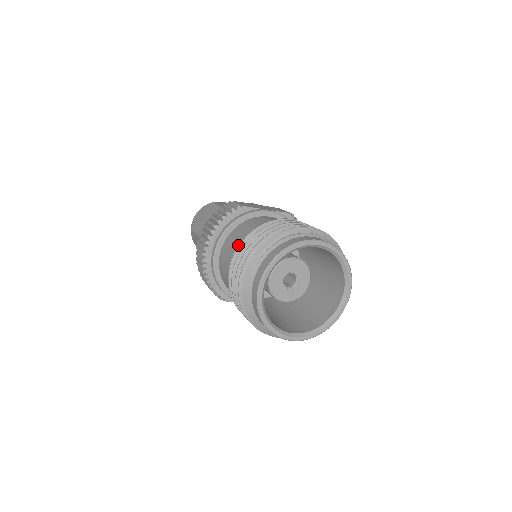
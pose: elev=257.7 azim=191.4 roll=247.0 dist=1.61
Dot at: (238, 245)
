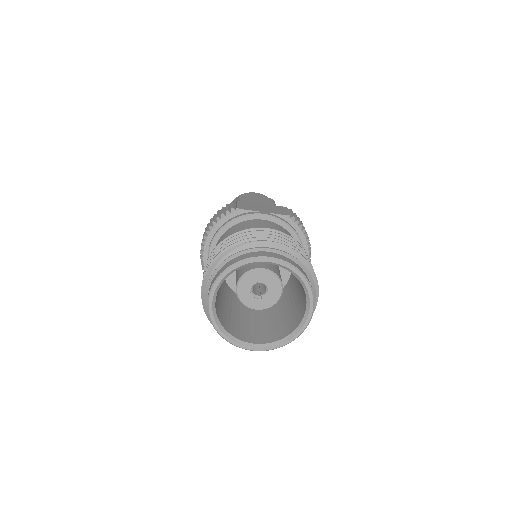
Dot at: occluded
